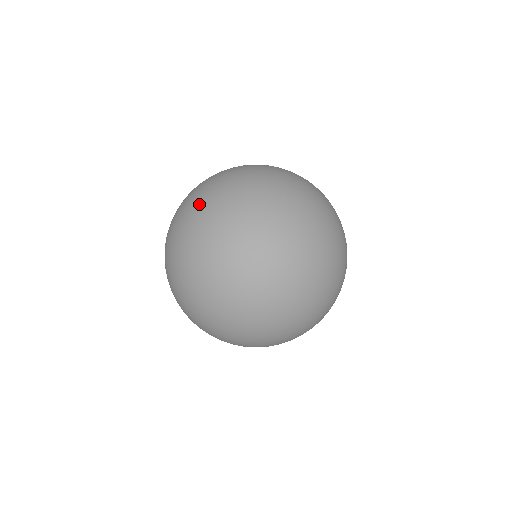
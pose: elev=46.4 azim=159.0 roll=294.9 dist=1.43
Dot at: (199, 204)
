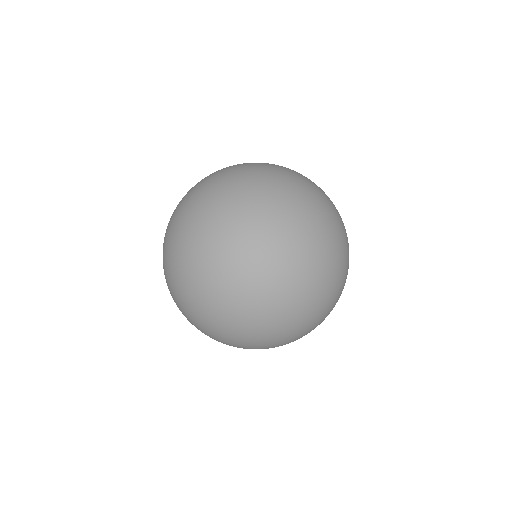
Dot at: (258, 167)
